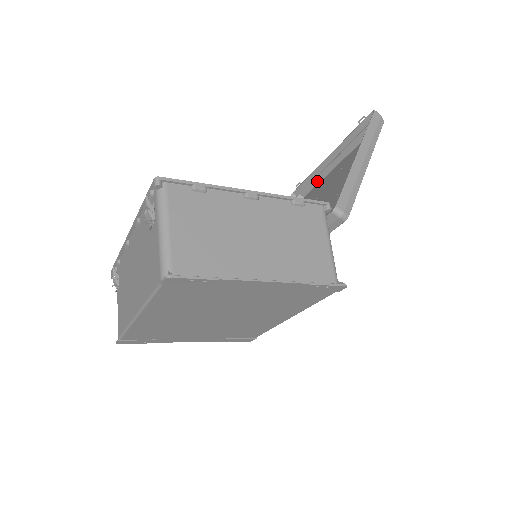
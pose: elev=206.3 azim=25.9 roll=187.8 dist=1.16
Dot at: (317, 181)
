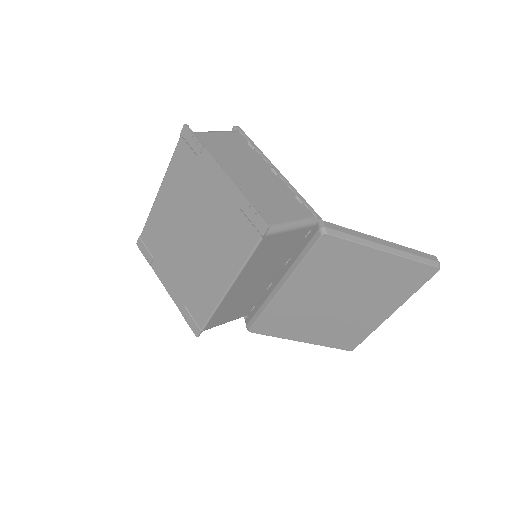
Dot at: occluded
